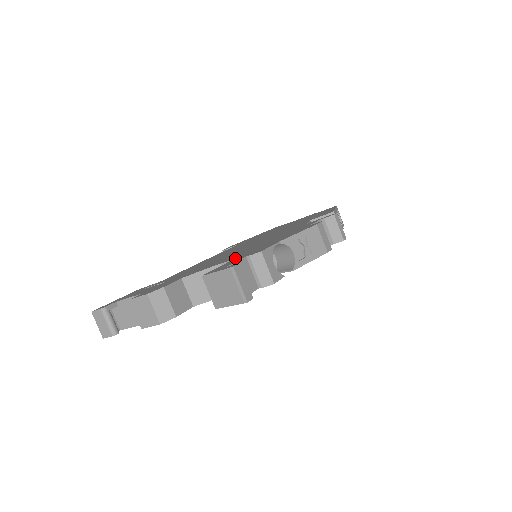
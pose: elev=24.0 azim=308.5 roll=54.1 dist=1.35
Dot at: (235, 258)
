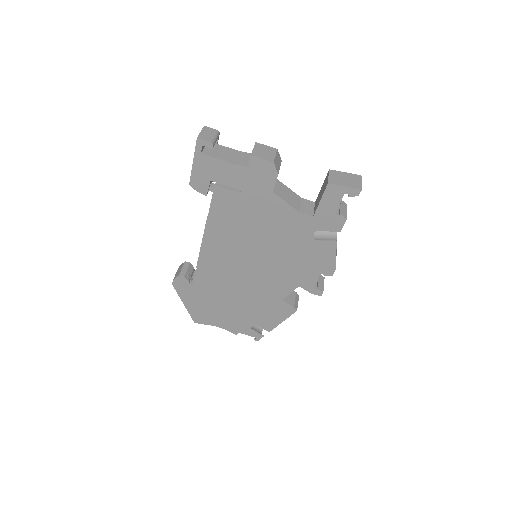
Dot at: occluded
